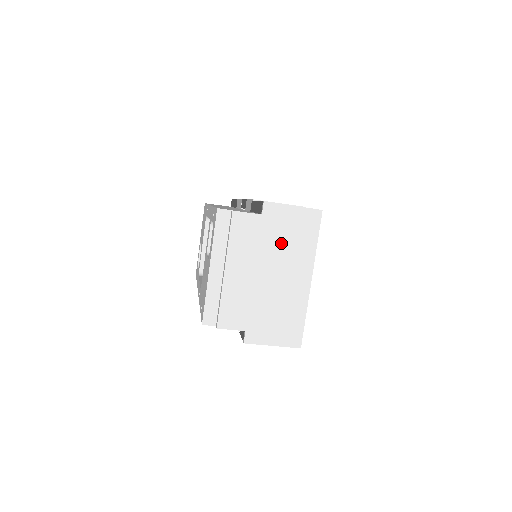
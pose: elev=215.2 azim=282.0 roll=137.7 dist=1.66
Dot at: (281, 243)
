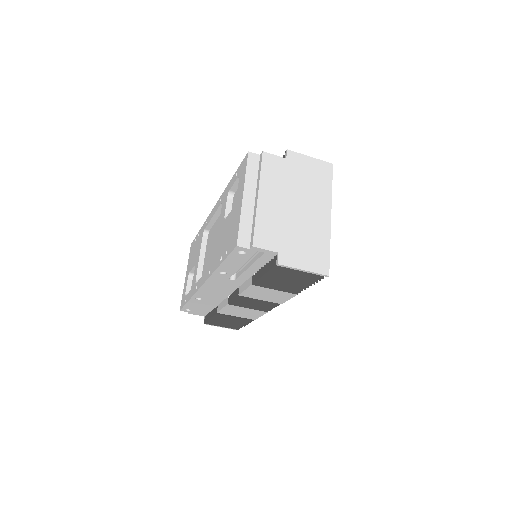
Dot at: (303, 183)
